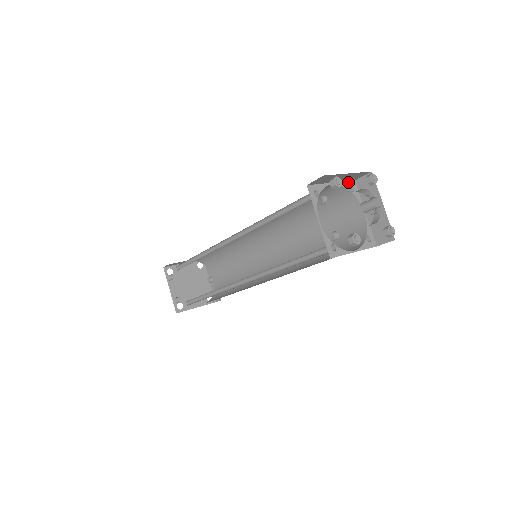
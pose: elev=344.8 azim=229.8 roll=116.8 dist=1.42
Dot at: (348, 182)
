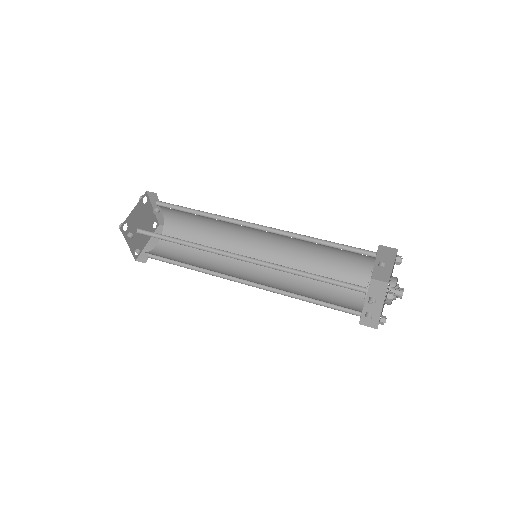
Dot at: occluded
